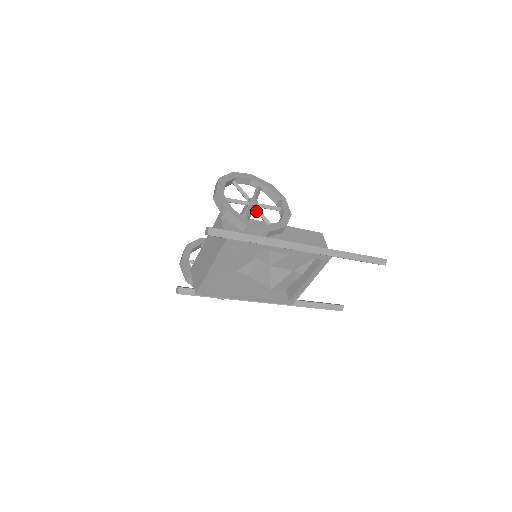
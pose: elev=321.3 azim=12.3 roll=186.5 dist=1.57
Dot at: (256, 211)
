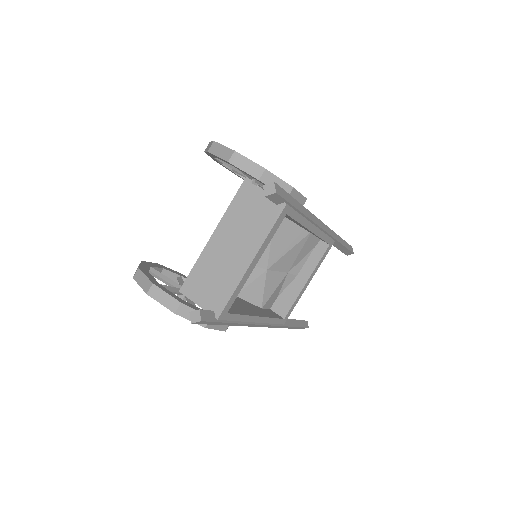
Dot at: occluded
